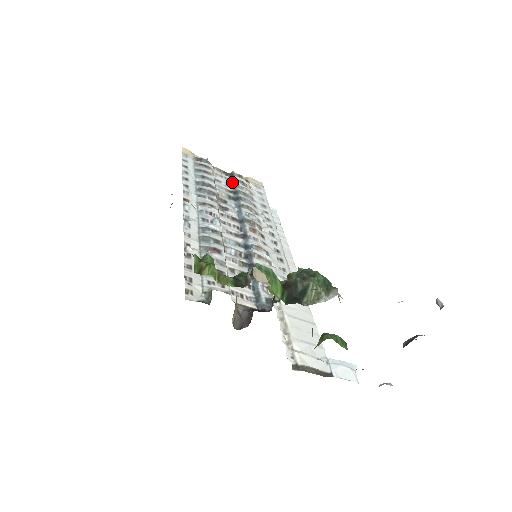
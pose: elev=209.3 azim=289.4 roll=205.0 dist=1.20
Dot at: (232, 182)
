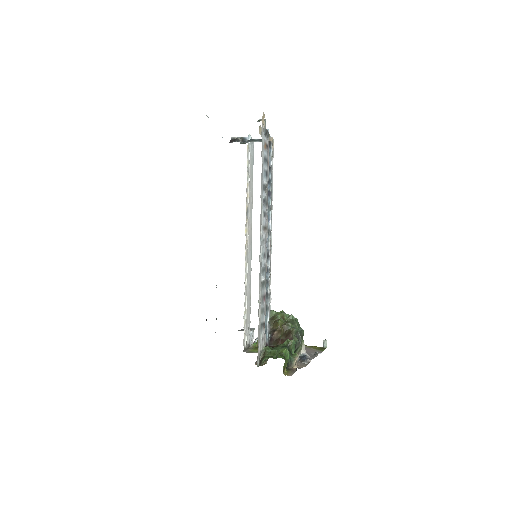
Dot at: occluded
